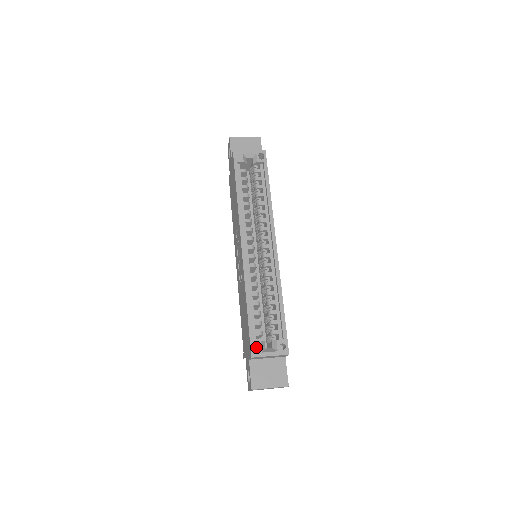
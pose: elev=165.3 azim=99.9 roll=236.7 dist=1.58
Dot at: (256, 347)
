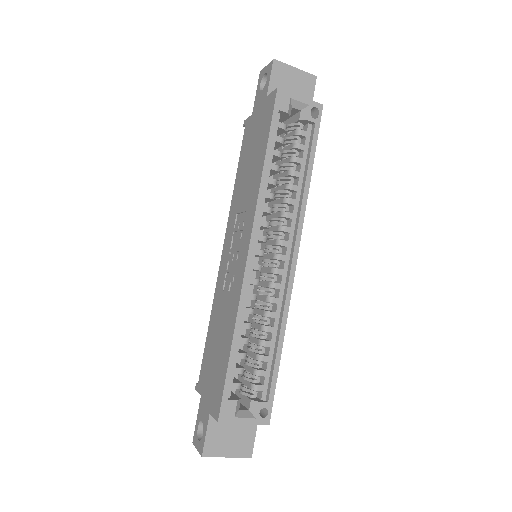
Dot at: (228, 408)
